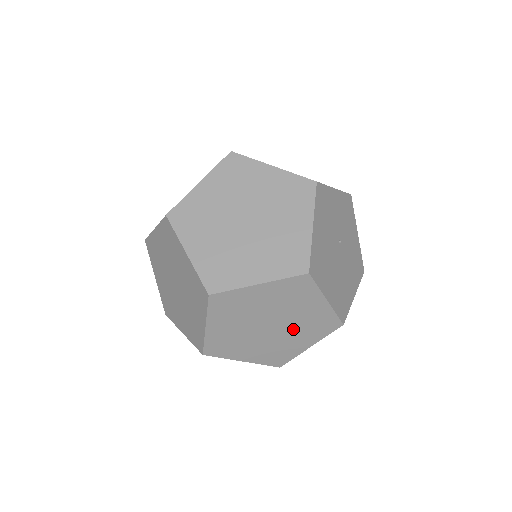
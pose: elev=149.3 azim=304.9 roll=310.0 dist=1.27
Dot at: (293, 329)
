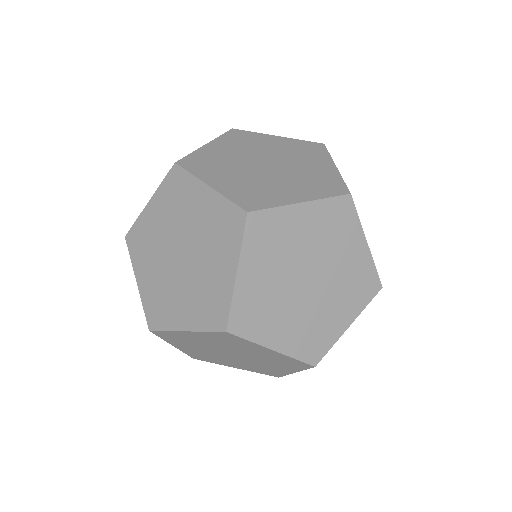
Dot at: (332, 289)
